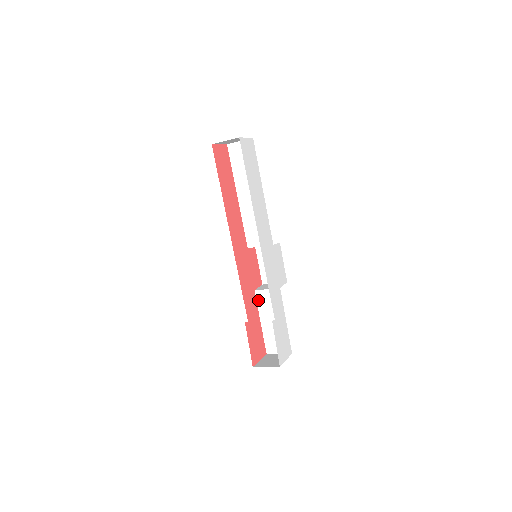
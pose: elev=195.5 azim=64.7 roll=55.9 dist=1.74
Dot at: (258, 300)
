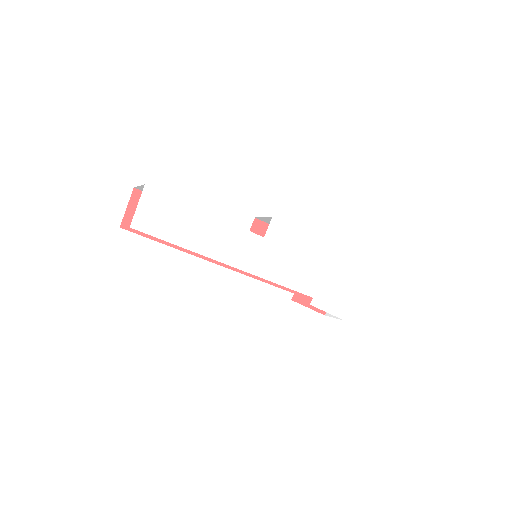
Dot at: occluded
